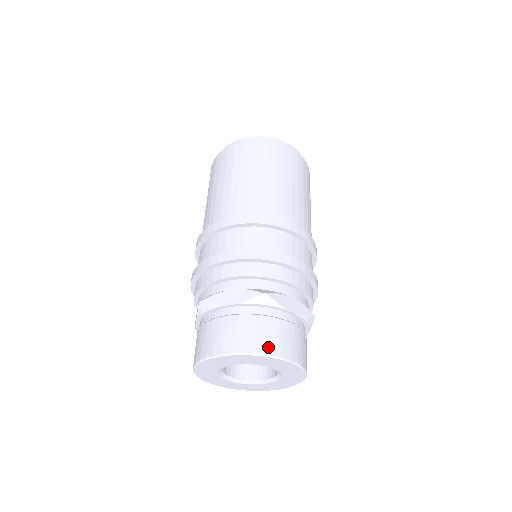
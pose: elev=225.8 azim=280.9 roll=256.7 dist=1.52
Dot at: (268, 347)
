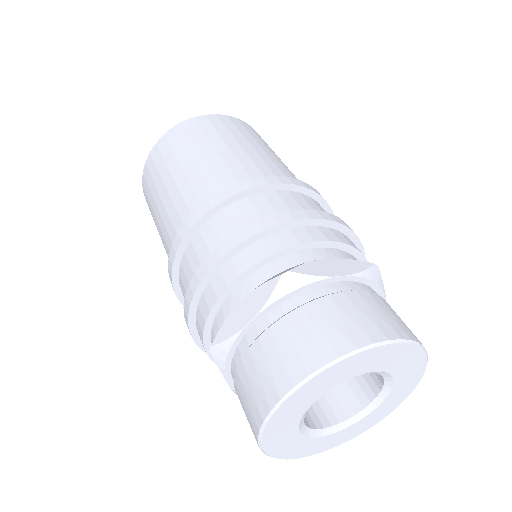
Dot at: (340, 342)
